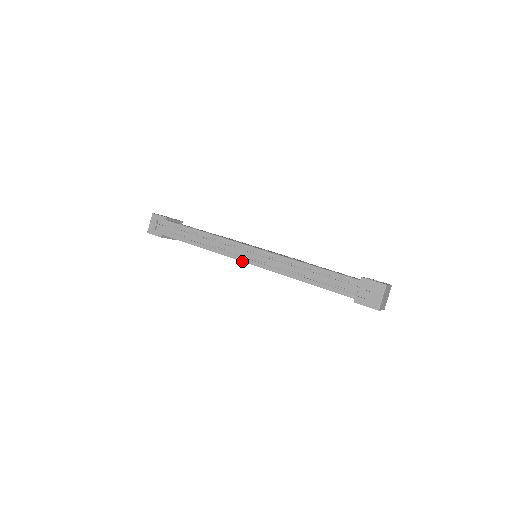
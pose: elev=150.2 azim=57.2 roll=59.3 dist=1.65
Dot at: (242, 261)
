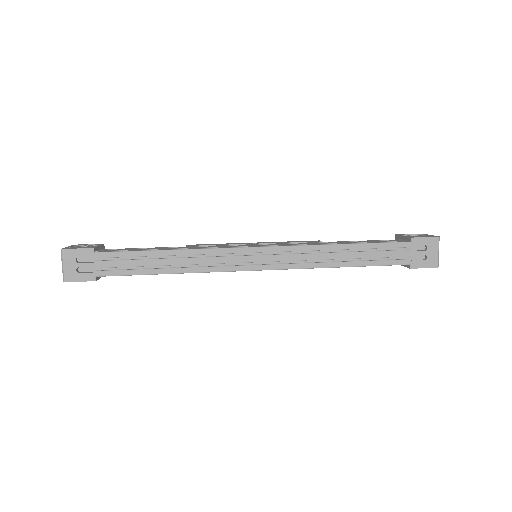
Dot at: (251, 270)
